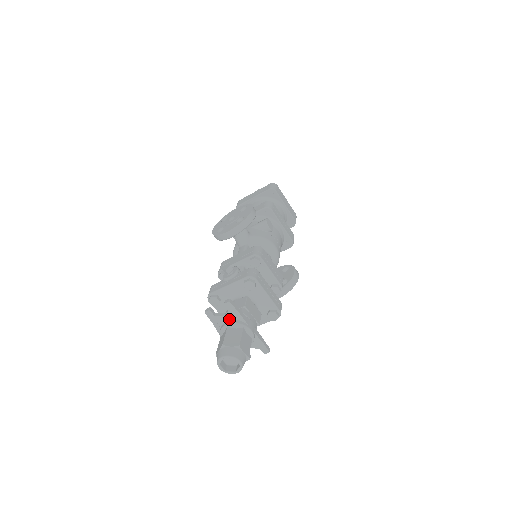
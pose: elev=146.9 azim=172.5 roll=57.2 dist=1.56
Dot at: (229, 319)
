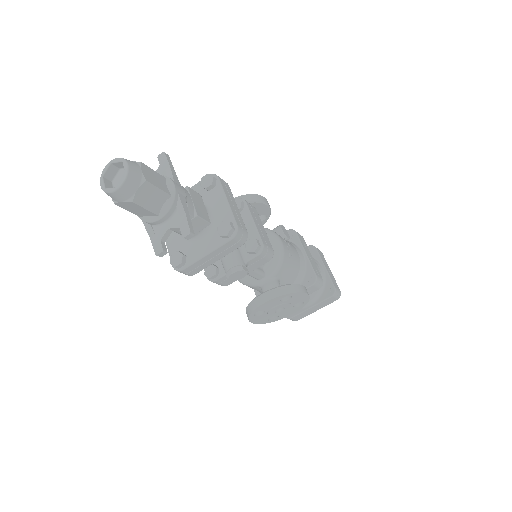
Dot at: occluded
